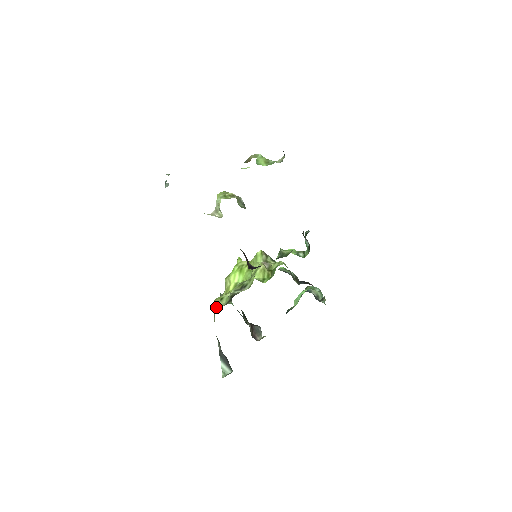
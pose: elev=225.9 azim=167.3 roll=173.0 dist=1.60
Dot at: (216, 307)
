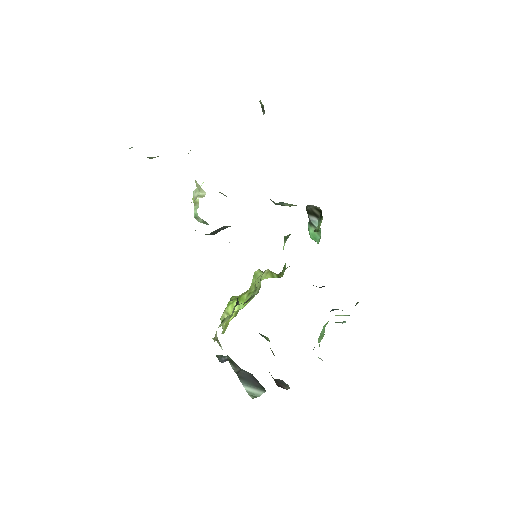
Dot at: occluded
